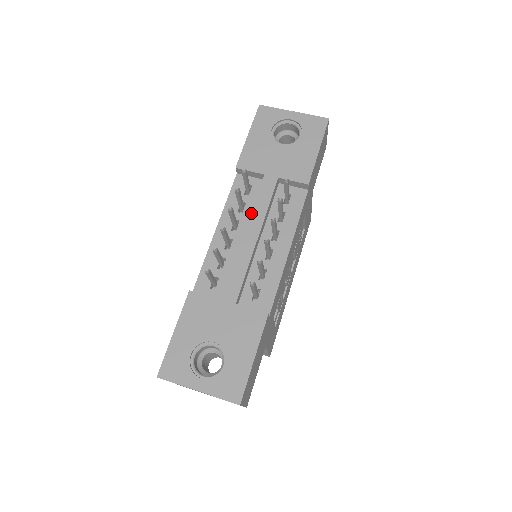
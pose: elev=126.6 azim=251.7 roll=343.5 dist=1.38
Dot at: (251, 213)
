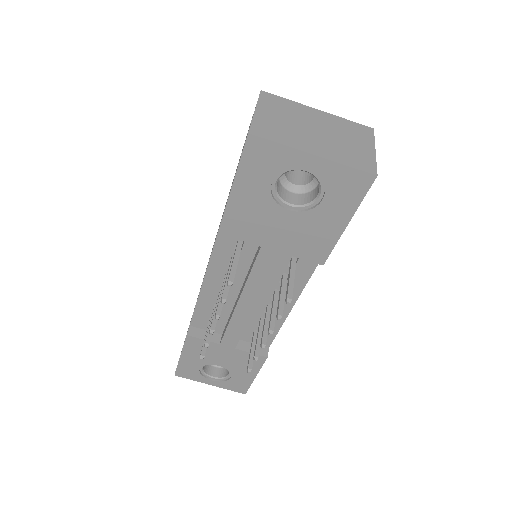
Dot at: (245, 285)
